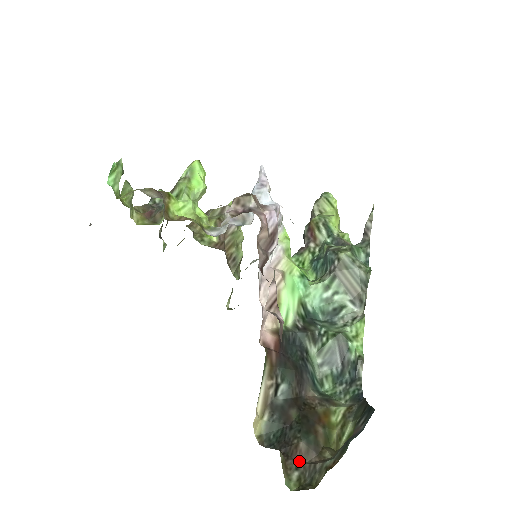
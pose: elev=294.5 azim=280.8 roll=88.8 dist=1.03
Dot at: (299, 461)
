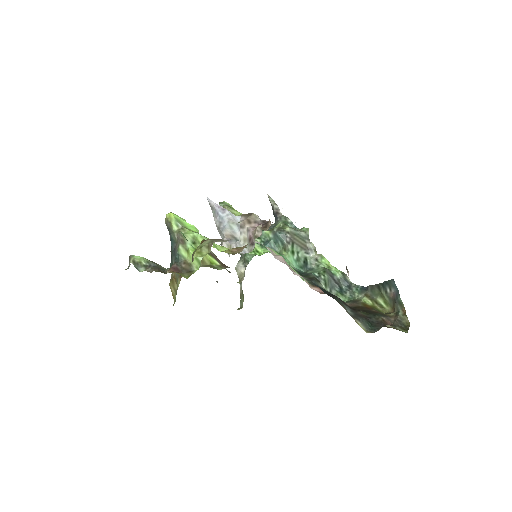
Dot at: (391, 324)
